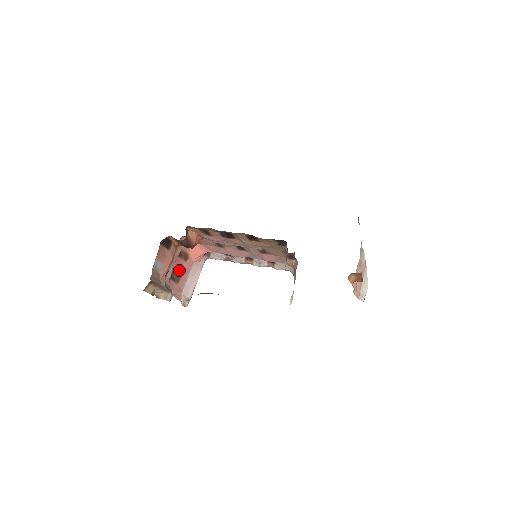
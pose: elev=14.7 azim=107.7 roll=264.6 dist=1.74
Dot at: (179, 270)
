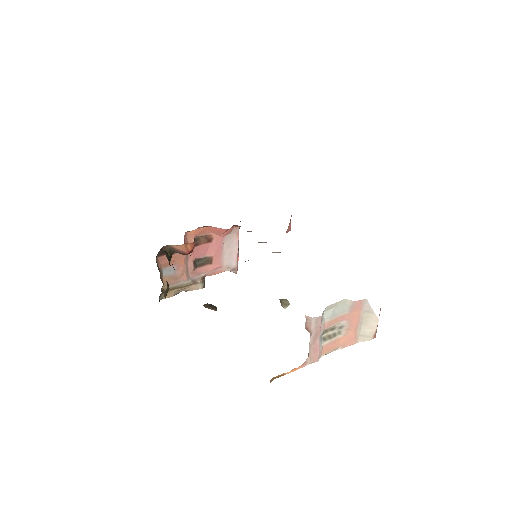
Dot at: (207, 253)
